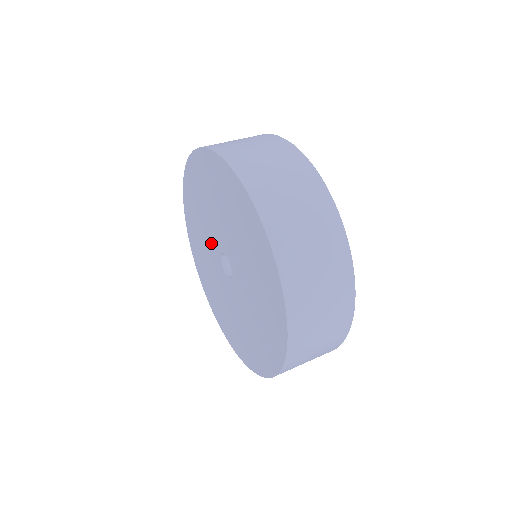
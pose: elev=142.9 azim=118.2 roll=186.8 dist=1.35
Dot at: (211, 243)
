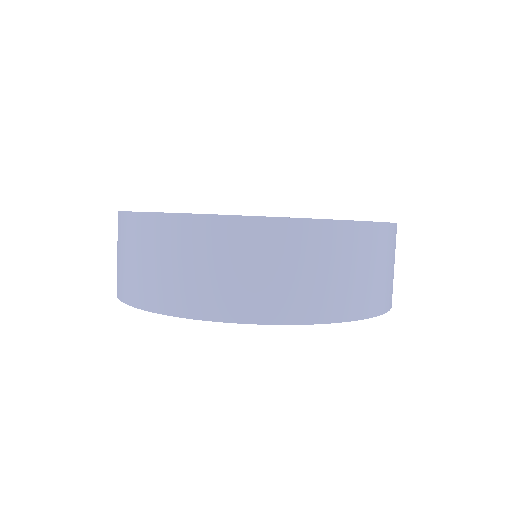
Dot at: occluded
